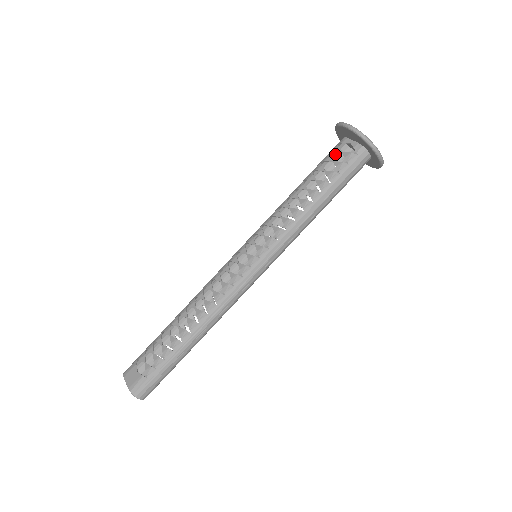
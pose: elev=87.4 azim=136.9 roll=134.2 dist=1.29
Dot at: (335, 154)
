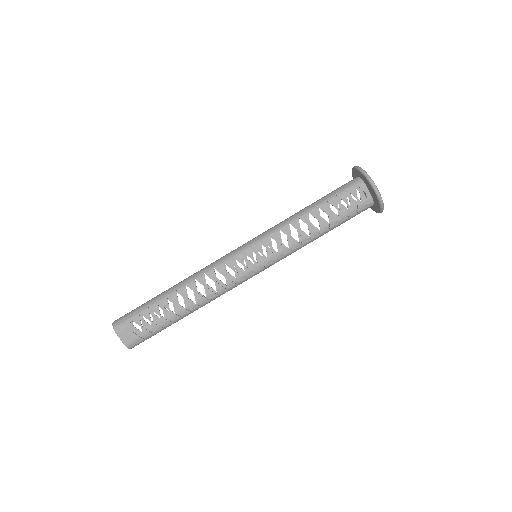
Dot at: (346, 184)
